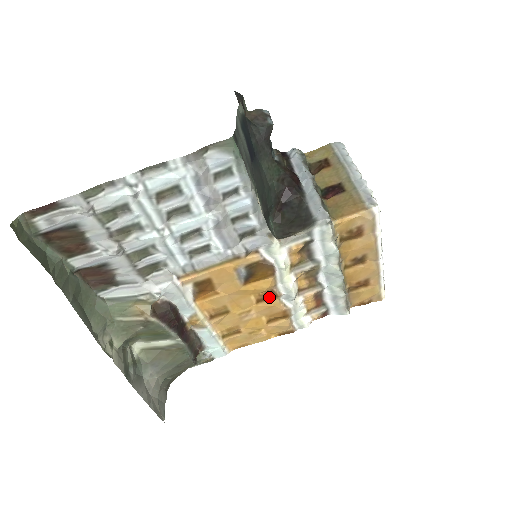
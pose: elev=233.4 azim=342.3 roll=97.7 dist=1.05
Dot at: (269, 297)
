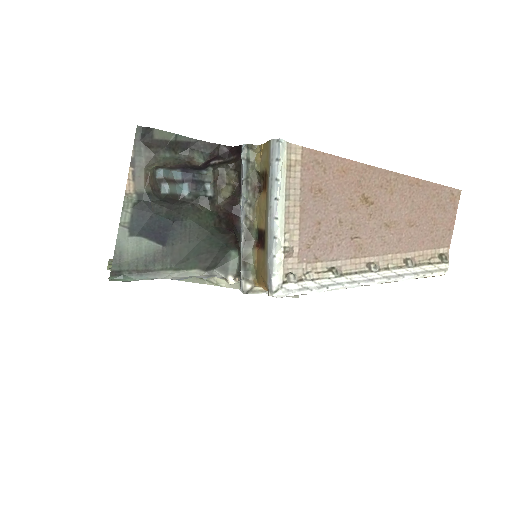
Dot at: occluded
